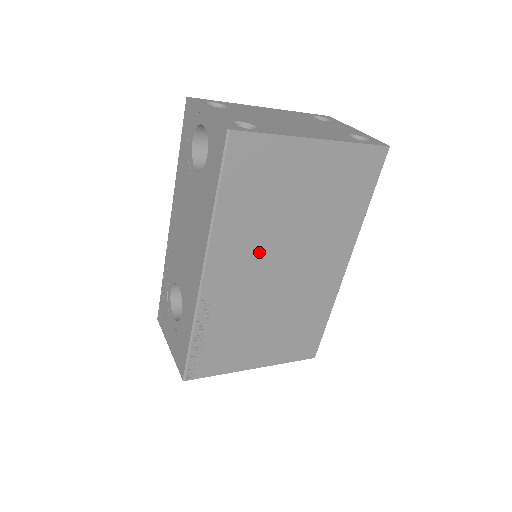
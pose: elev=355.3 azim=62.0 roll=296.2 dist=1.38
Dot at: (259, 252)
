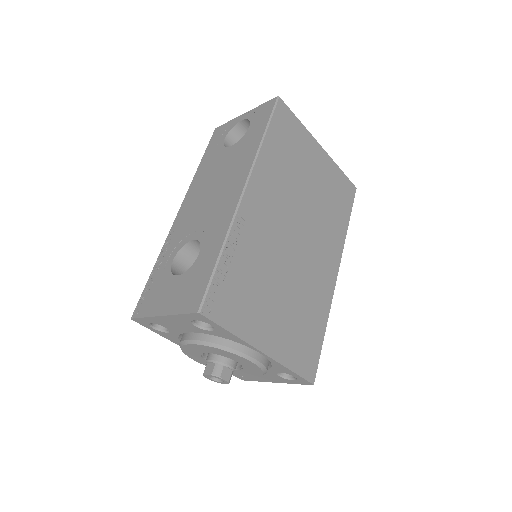
Dot at: (283, 204)
